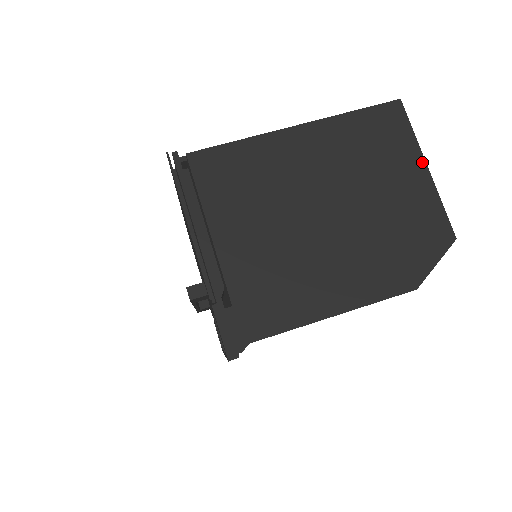
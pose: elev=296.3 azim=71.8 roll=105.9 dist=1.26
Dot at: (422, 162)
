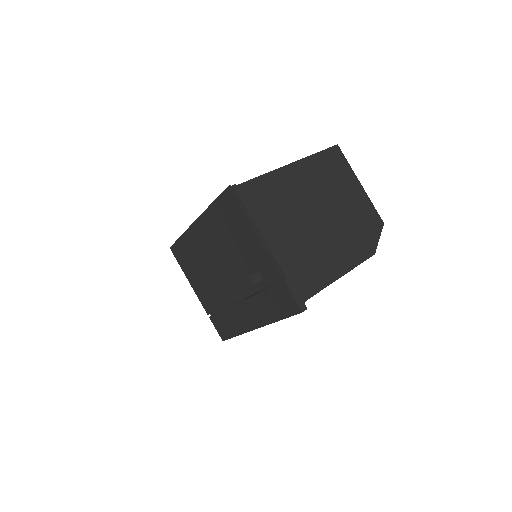
Dot at: (357, 181)
